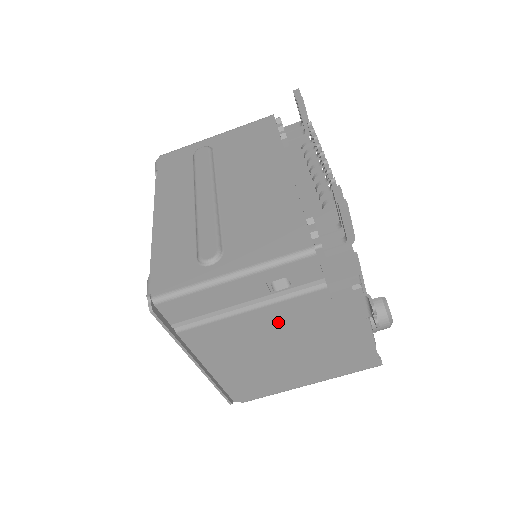
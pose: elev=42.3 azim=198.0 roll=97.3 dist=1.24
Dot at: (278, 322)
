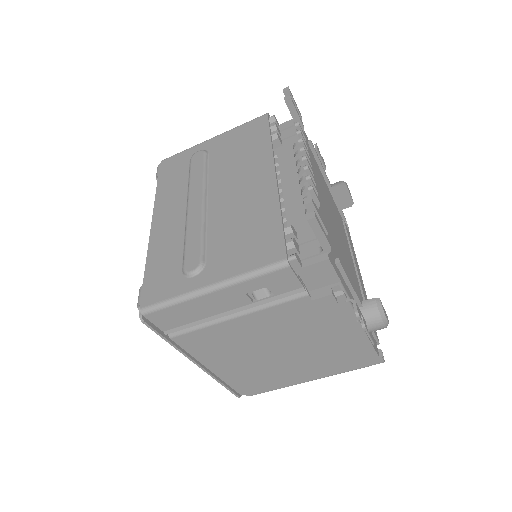
Dot at: (267, 327)
